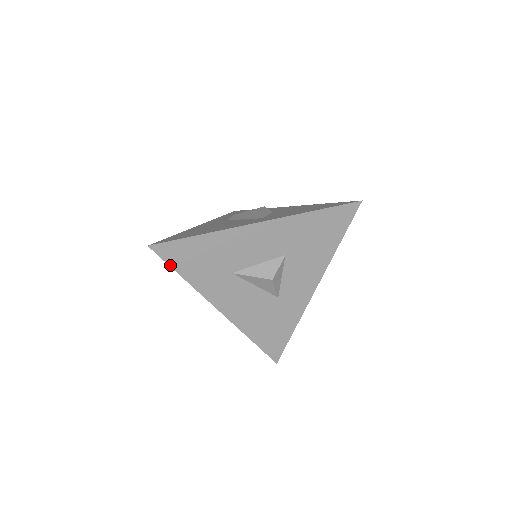
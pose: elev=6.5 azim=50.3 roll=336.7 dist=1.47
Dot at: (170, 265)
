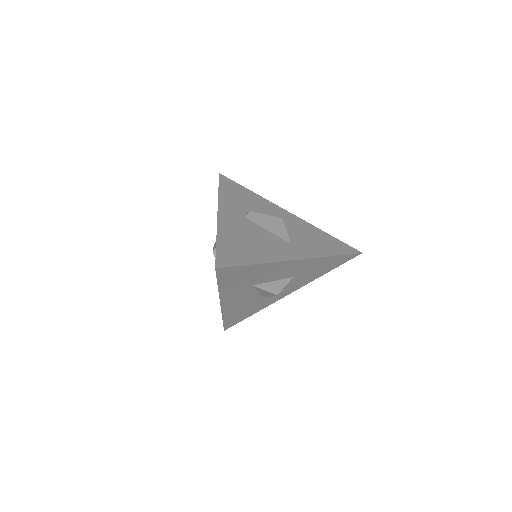
Dot at: (218, 280)
